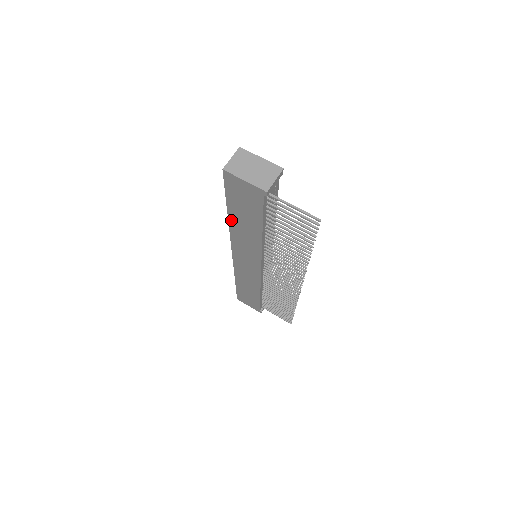
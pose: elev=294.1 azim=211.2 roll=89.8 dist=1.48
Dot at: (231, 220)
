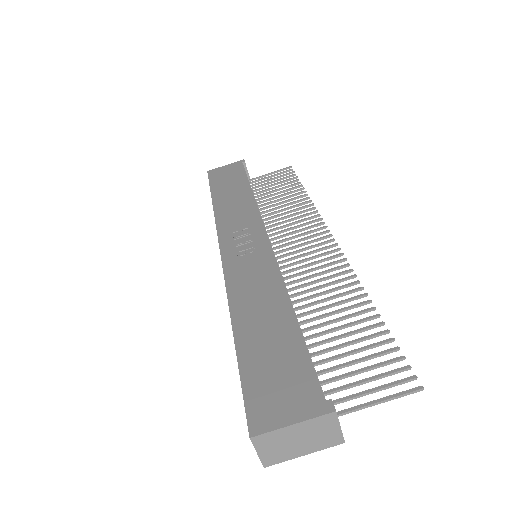
Dot at: occluded
